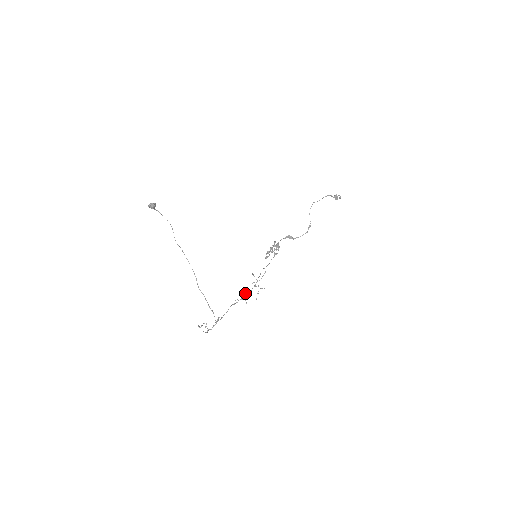
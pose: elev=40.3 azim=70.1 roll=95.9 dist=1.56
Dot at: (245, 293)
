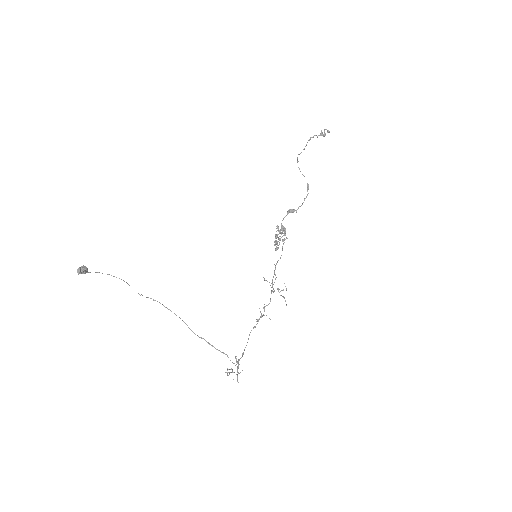
Dot at: (263, 307)
